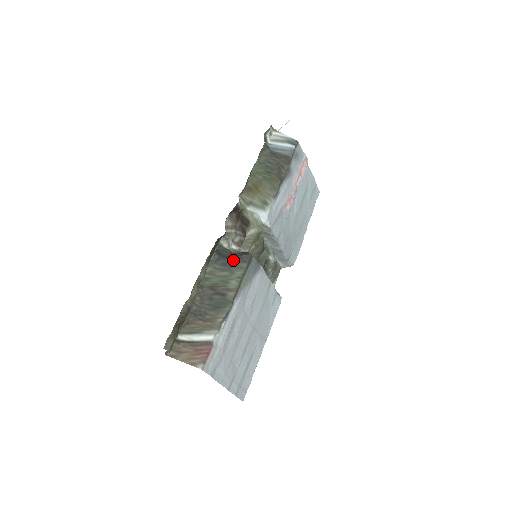
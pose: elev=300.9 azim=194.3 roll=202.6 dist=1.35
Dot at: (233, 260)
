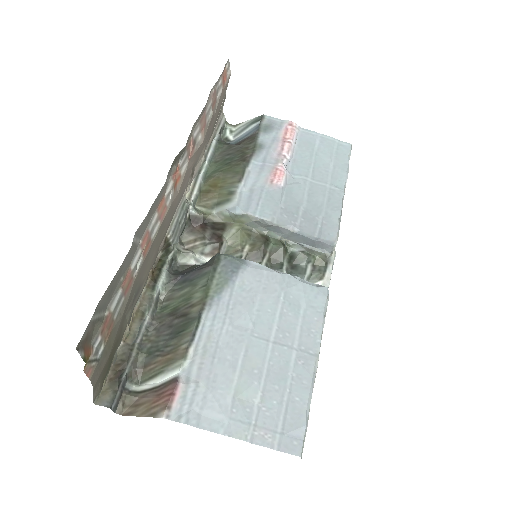
Dot at: (195, 271)
